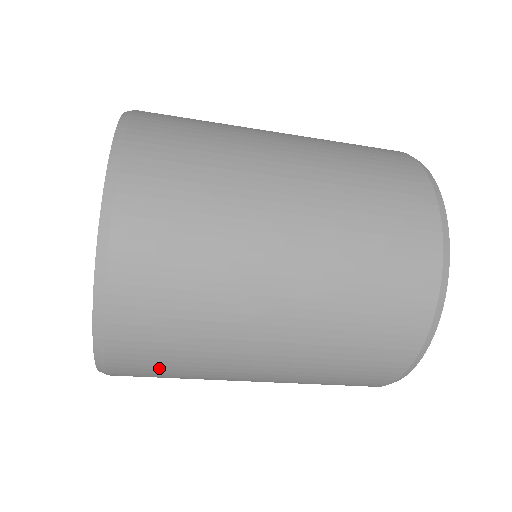
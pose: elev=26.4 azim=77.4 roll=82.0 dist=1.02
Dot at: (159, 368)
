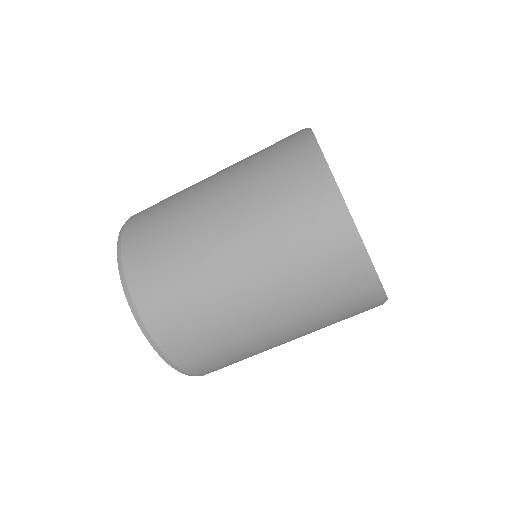
Dot at: (209, 356)
